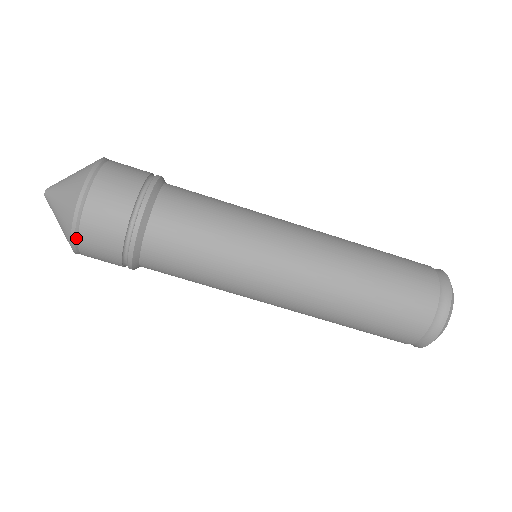
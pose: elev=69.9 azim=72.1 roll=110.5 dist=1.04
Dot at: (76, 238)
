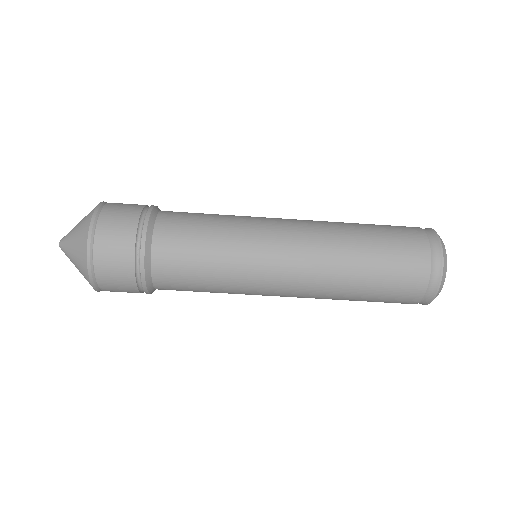
Dot at: (93, 274)
